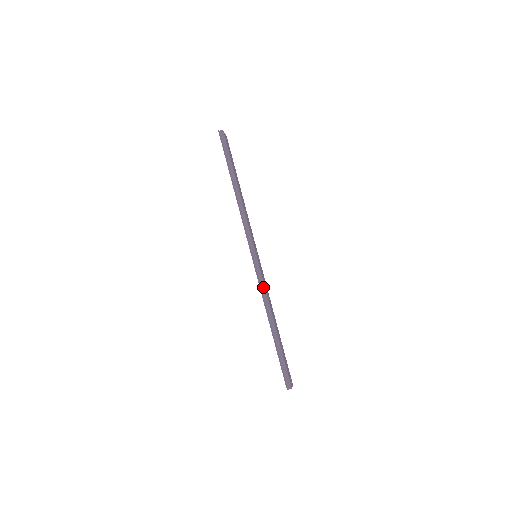
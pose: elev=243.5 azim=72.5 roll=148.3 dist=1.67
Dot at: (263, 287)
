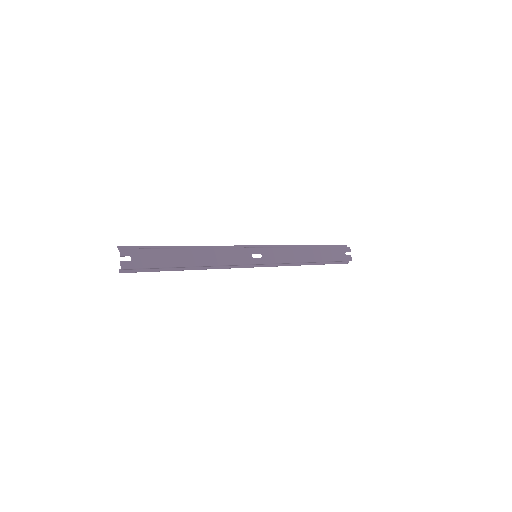
Dot at: (283, 264)
